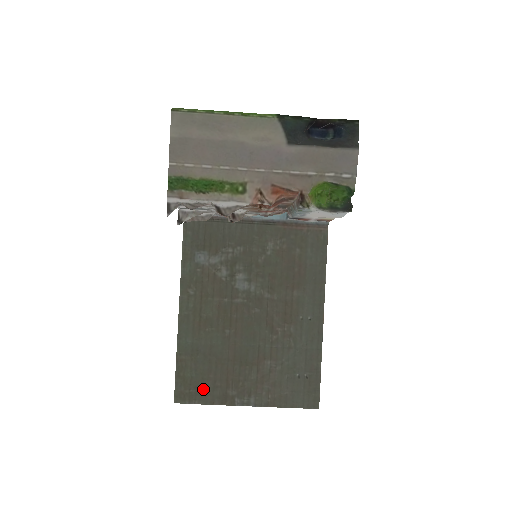
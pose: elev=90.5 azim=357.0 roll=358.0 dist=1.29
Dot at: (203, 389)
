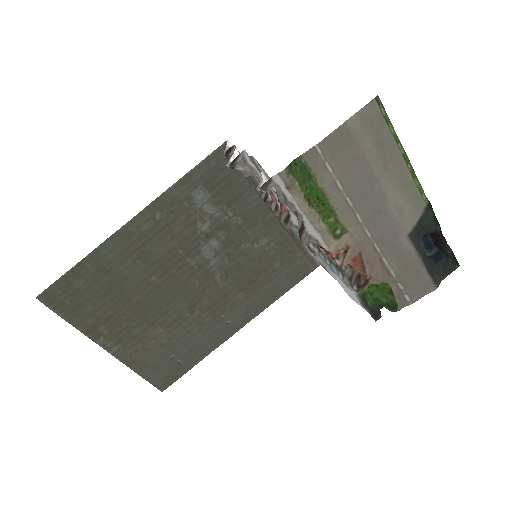
Dot at: (79, 308)
